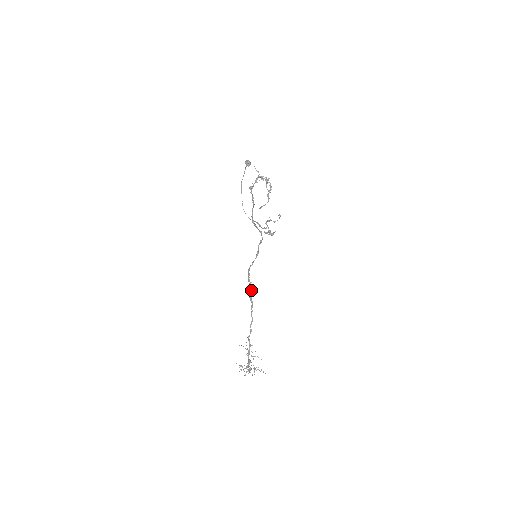
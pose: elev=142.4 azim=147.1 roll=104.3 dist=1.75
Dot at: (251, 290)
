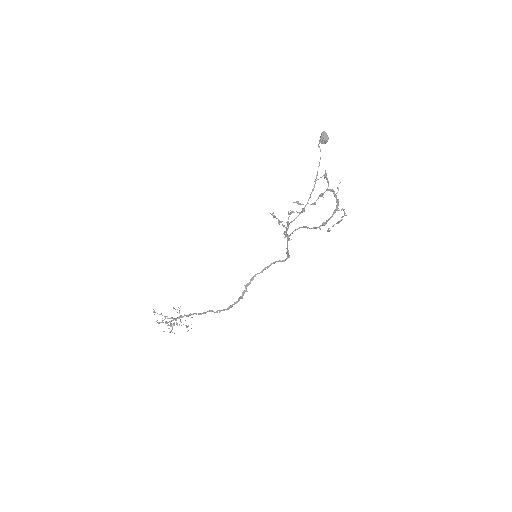
Dot at: occluded
